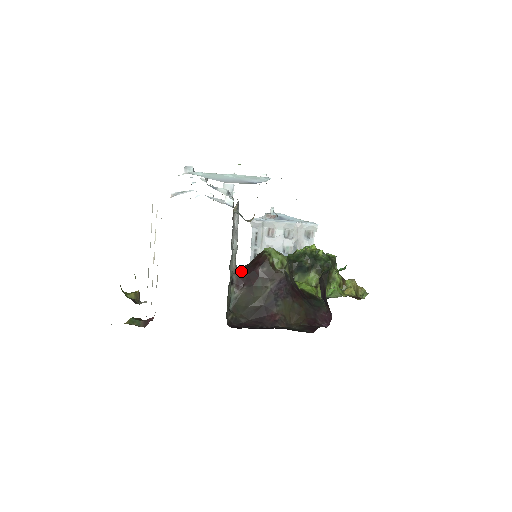
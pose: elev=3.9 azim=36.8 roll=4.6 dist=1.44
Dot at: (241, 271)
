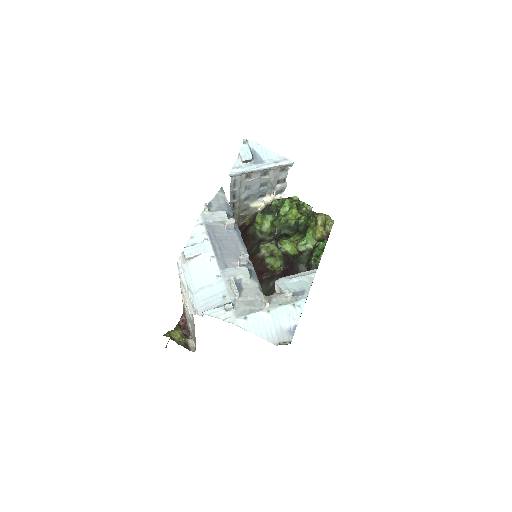
Dot at: occluded
